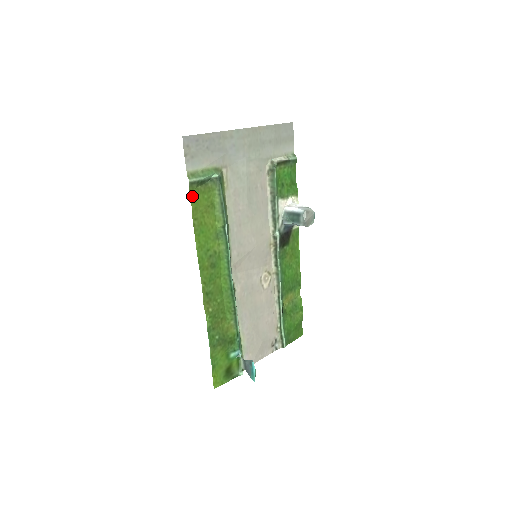
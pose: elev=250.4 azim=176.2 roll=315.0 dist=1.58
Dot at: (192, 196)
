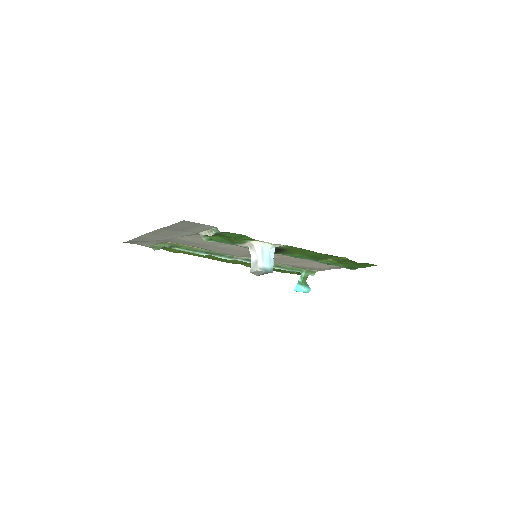
Dot at: (167, 250)
